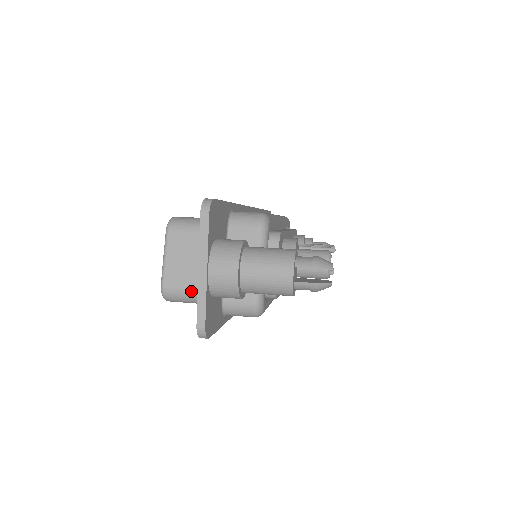
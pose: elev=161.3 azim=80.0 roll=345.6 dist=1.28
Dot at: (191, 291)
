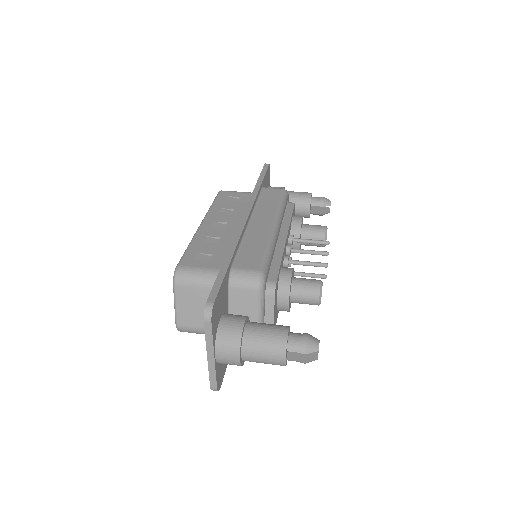
Dot at: (202, 331)
